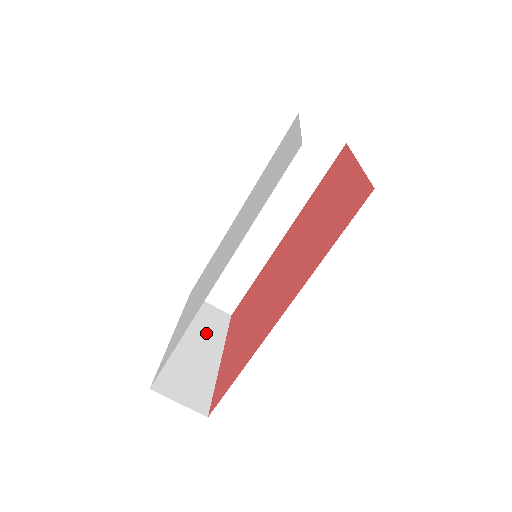
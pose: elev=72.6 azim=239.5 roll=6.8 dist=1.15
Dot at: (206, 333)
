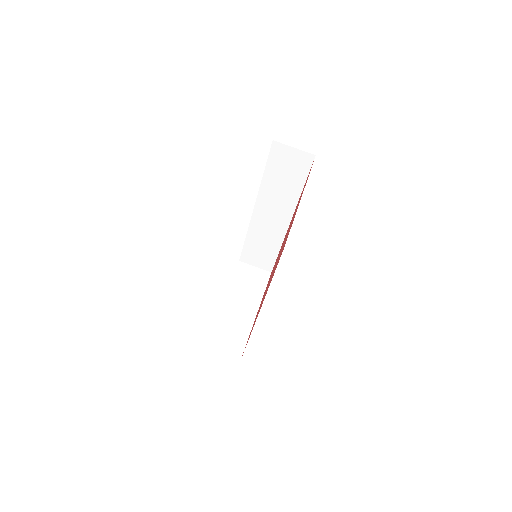
Dot at: (248, 294)
